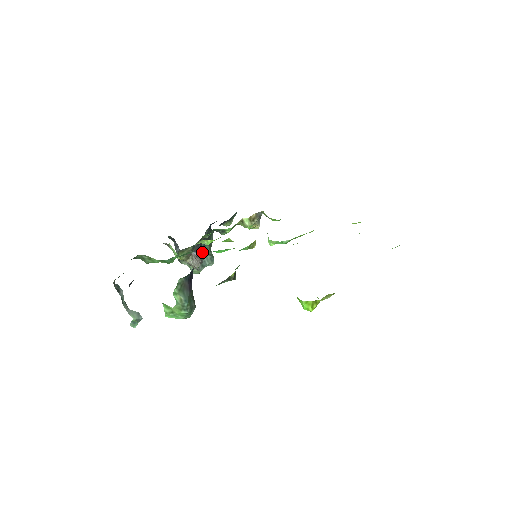
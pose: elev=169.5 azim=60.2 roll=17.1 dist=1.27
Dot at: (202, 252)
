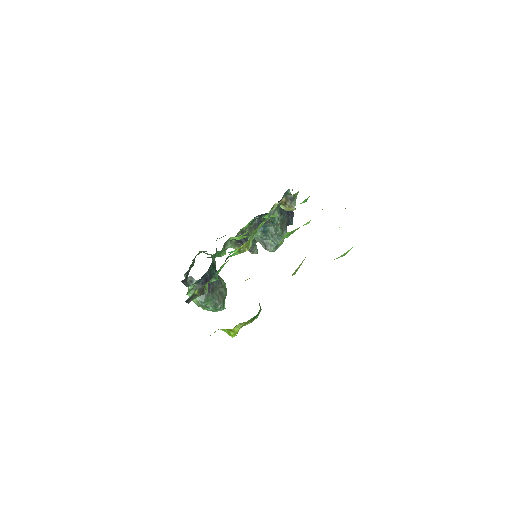
Dot at: (267, 233)
